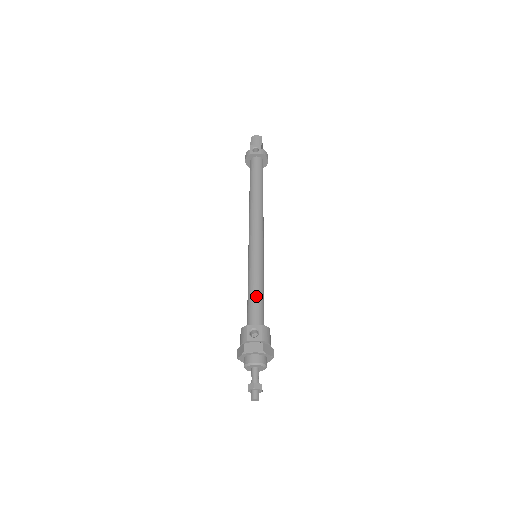
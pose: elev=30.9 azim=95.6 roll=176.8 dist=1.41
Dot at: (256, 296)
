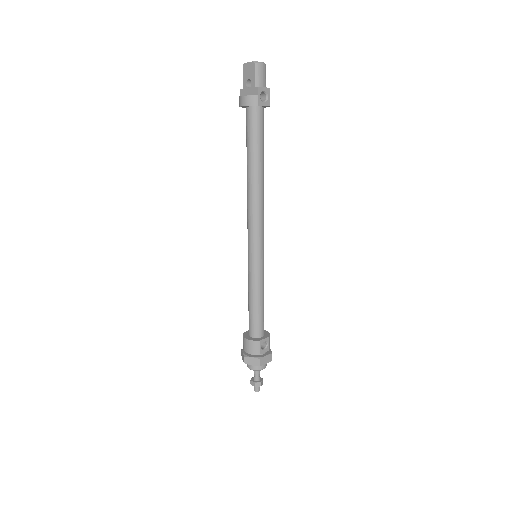
Dot at: (263, 307)
